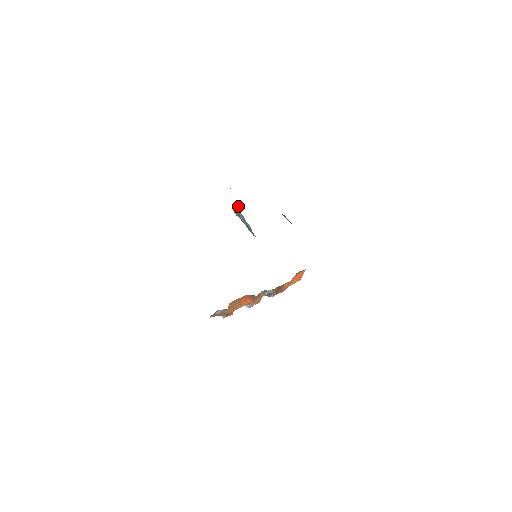
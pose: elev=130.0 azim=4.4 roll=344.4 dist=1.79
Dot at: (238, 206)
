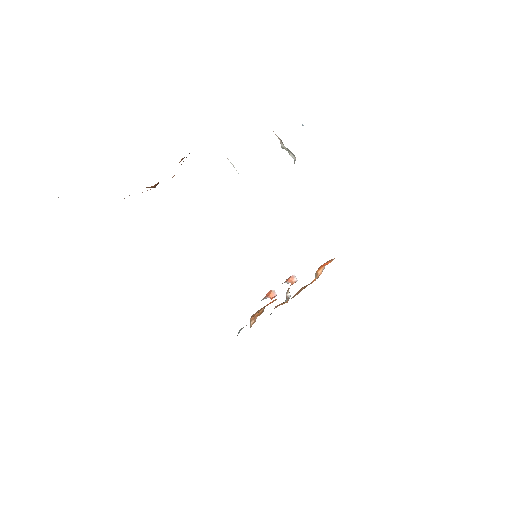
Dot at: occluded
